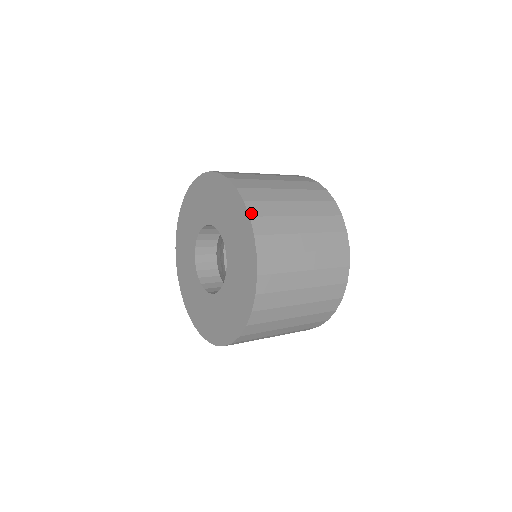
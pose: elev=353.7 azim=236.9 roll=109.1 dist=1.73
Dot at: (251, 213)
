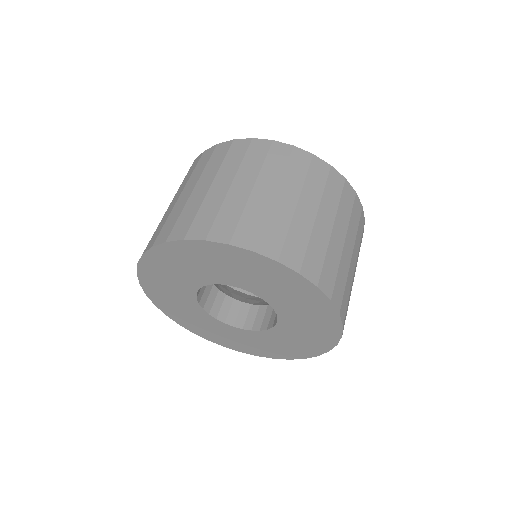
Dot at: (314, 281)
